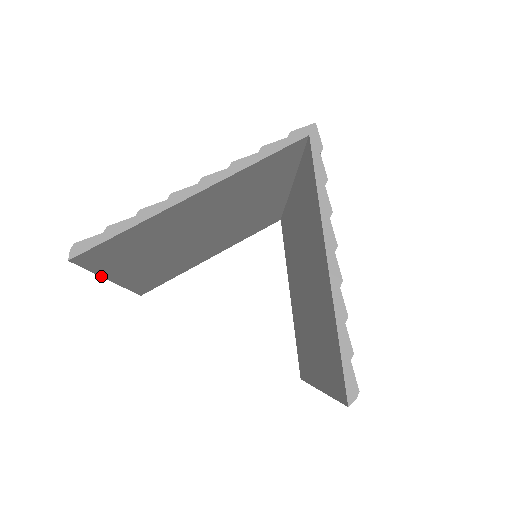
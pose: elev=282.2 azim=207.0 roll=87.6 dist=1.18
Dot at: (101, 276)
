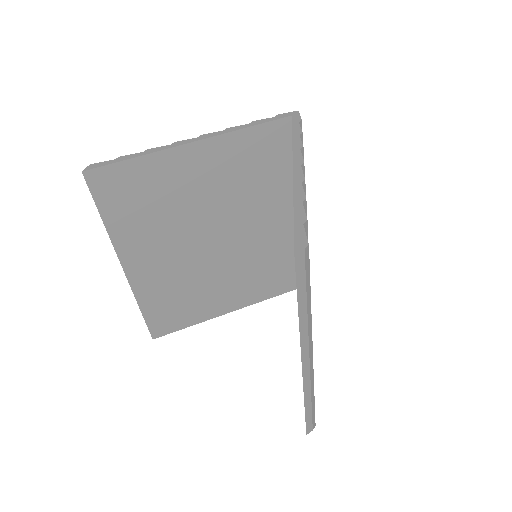
Dot at: (110, 239)
